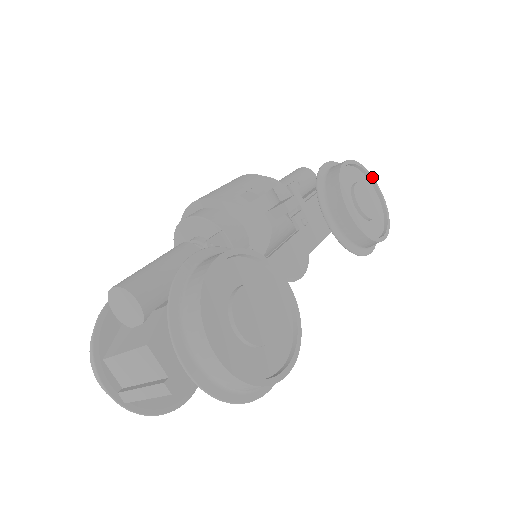
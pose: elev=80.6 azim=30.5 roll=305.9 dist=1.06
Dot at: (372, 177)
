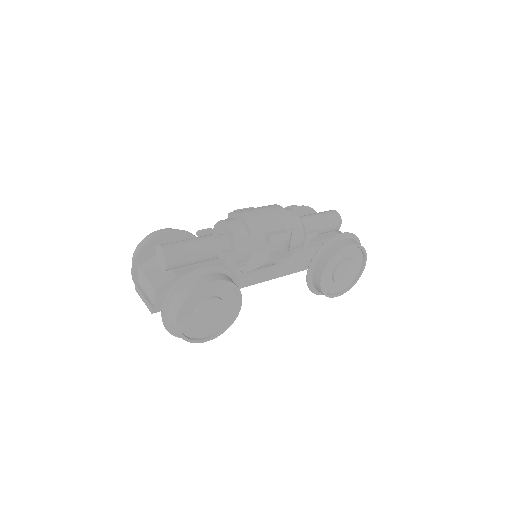
Dot at: (366, 258)
